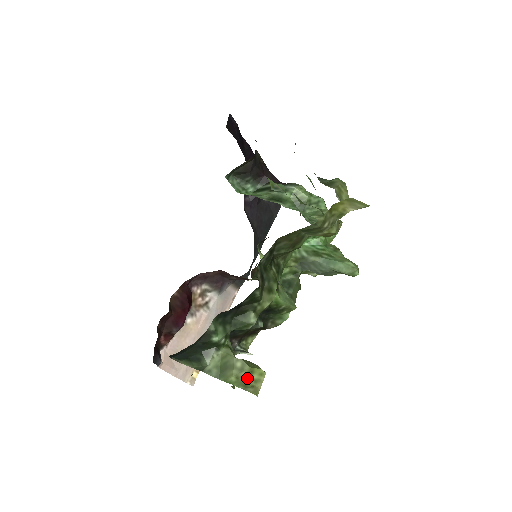
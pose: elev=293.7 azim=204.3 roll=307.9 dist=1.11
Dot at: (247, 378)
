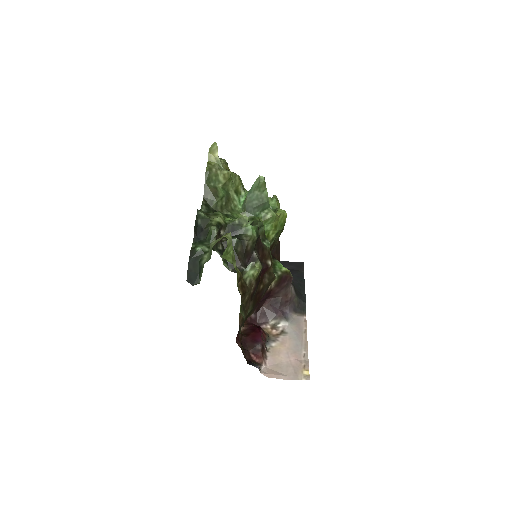
Dot at: (219, 240)
